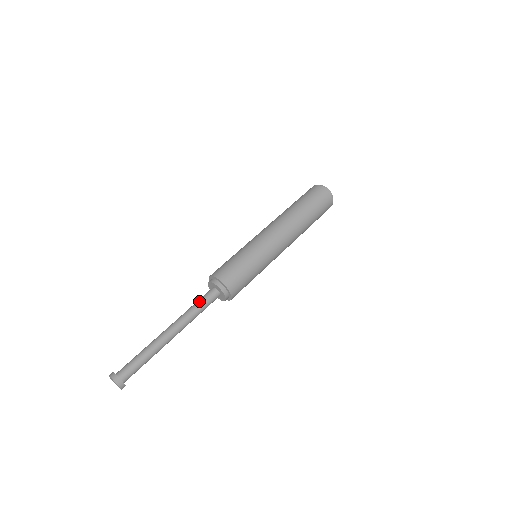
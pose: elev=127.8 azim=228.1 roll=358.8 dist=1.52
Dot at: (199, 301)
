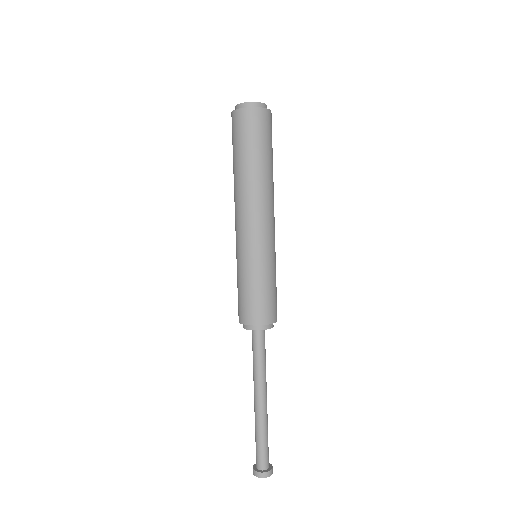
Dot at: (256, 354)
